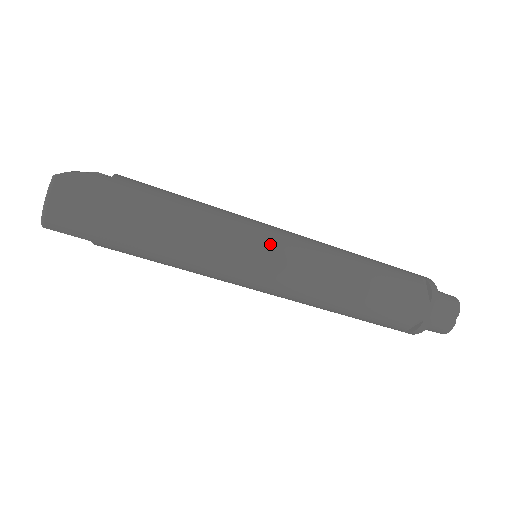
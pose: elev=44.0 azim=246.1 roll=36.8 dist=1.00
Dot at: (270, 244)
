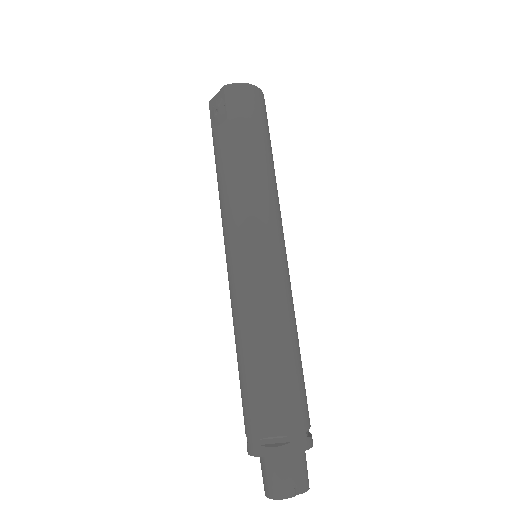
Dot at: (285, 251)
